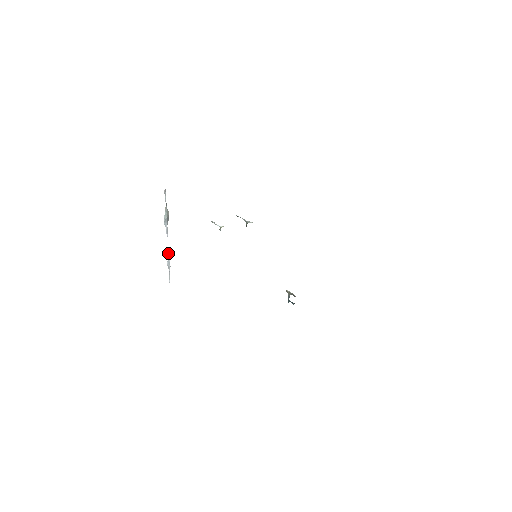
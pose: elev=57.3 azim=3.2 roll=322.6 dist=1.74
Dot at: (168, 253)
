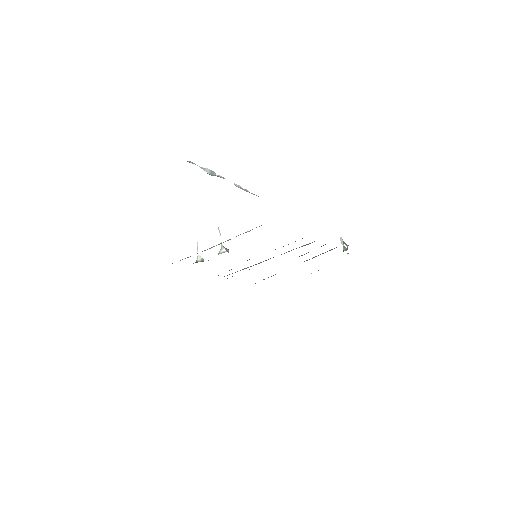
Dot at: (237, 186)
